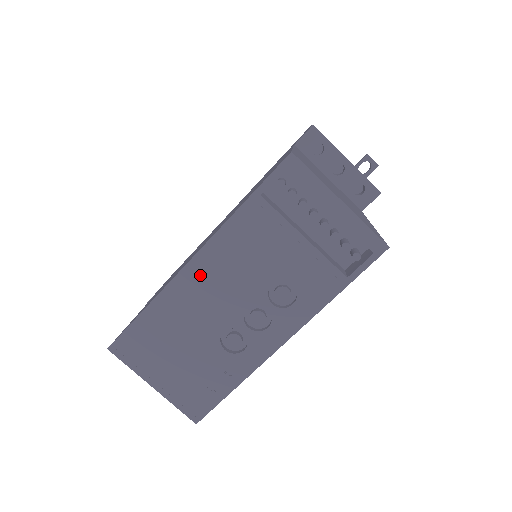
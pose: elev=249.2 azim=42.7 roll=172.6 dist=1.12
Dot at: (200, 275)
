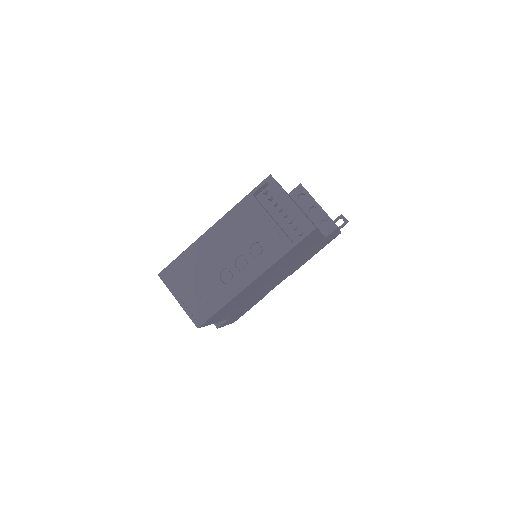
Dot at: (215, 235)
